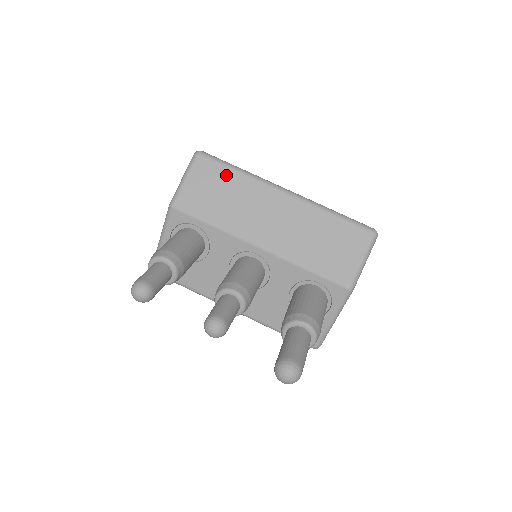
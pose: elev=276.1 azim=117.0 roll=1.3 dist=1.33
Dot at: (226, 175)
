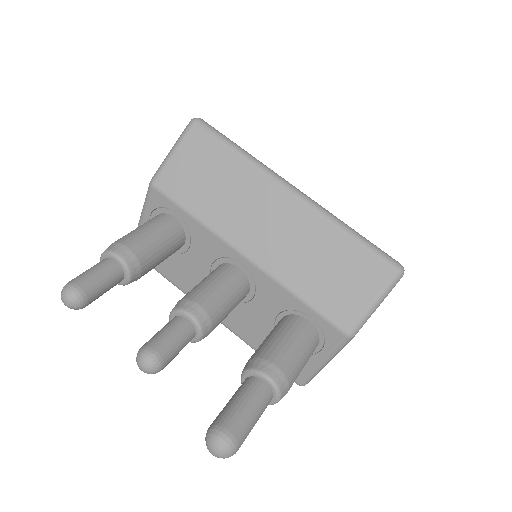
Dot at: (223, 156)
